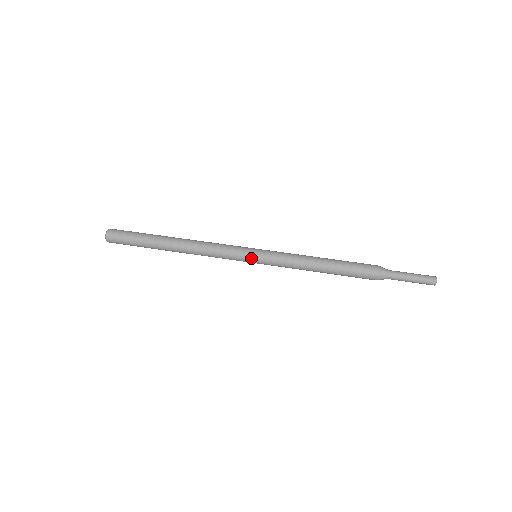
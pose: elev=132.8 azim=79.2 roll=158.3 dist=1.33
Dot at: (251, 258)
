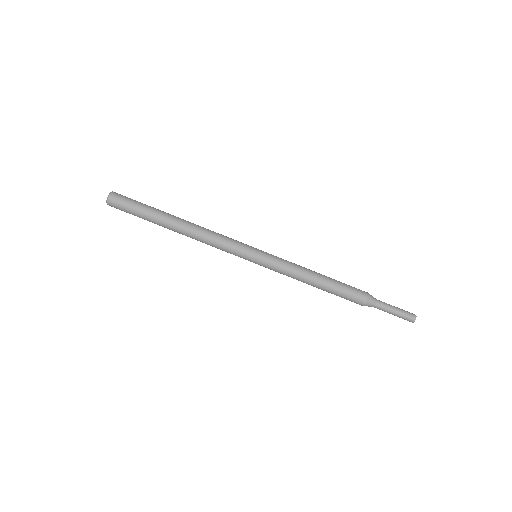
Dot at: (251, 258)
